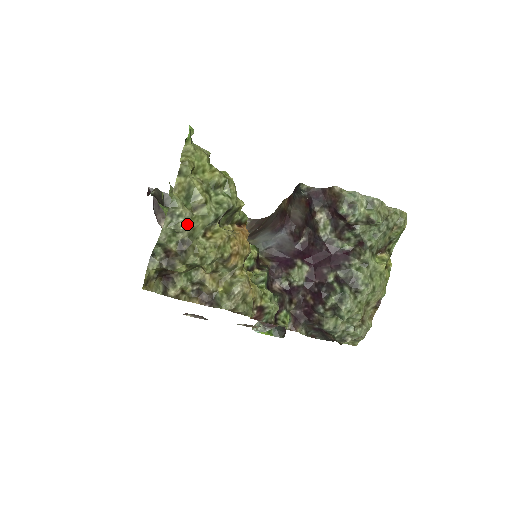
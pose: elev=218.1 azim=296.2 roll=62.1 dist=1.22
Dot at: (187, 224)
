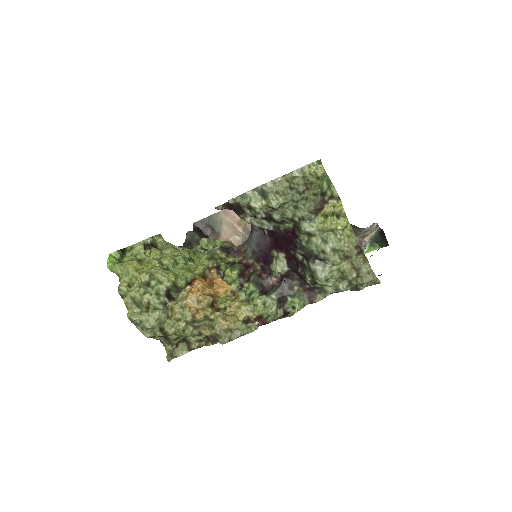
Dot at: (150, 322)
